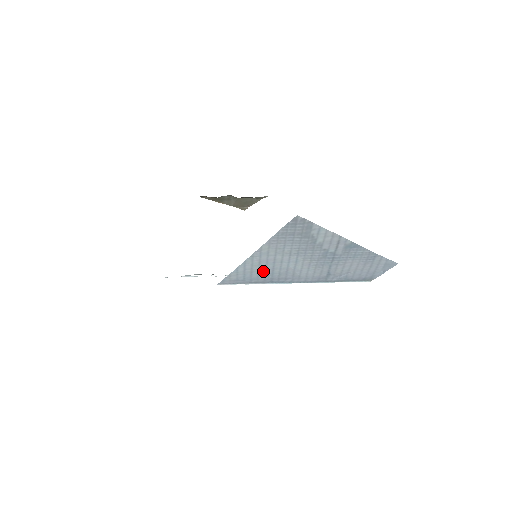
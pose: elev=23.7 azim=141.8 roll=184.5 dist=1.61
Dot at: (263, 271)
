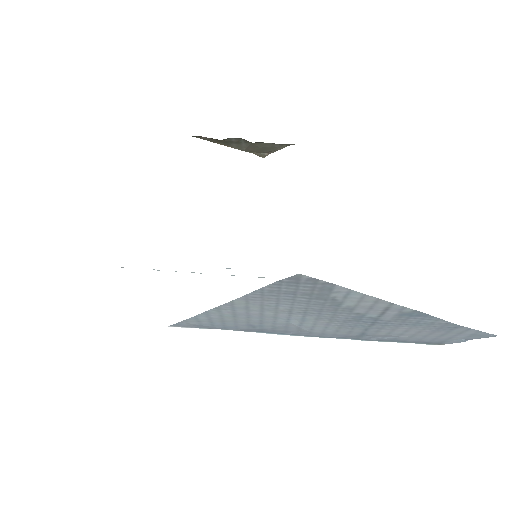
Dot at: (243, 322)
